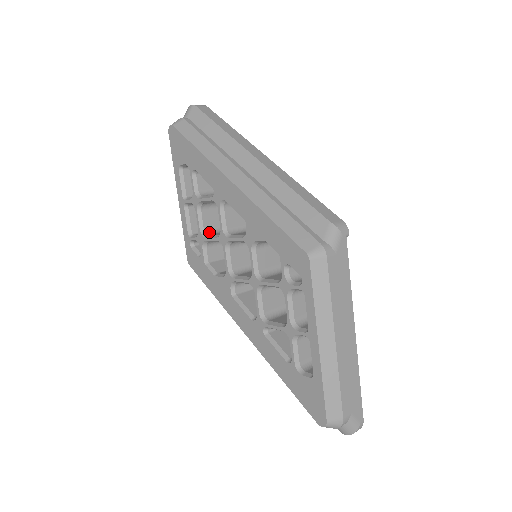
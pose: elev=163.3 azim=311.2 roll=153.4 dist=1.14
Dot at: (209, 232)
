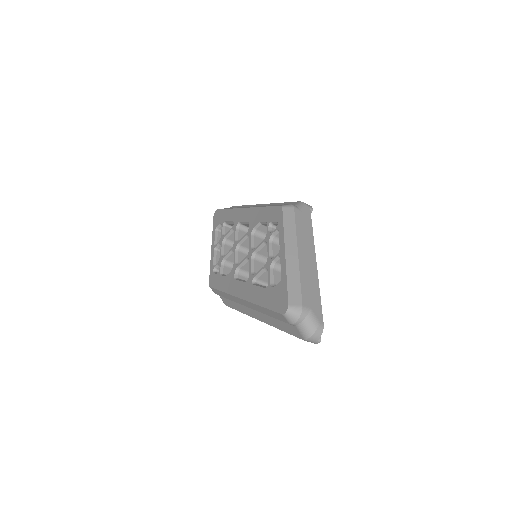
Dot at: occluded
